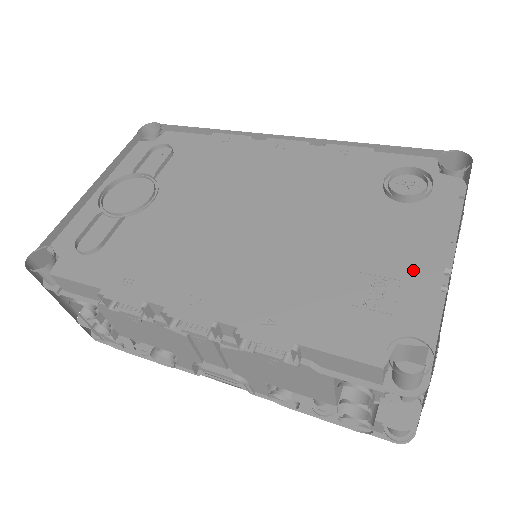
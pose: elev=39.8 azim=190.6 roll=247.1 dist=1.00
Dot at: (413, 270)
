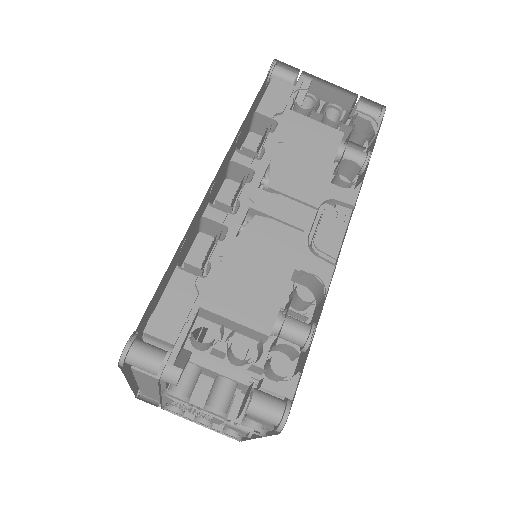
Dot at: occluded
